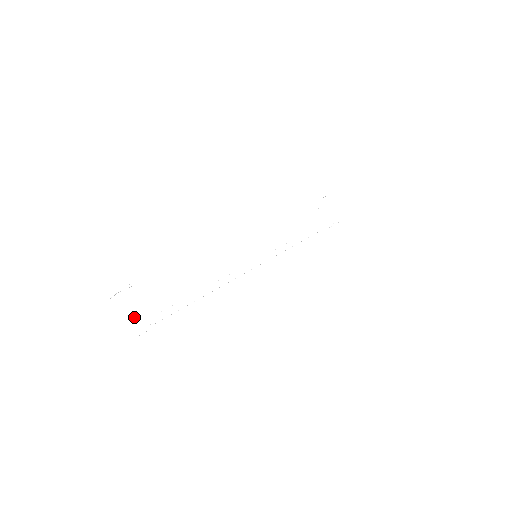
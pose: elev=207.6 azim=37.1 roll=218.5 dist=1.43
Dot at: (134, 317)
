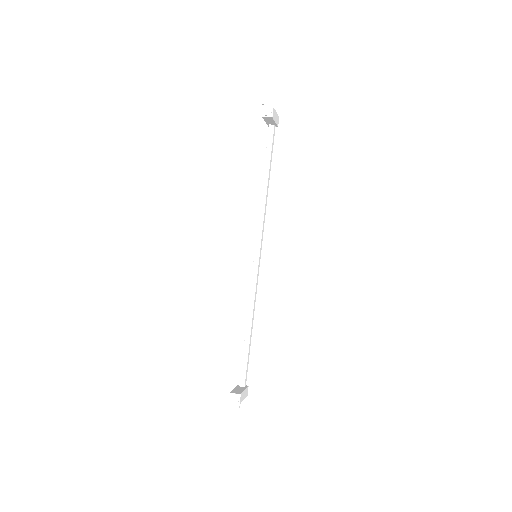
Dot at: (244, 398)
